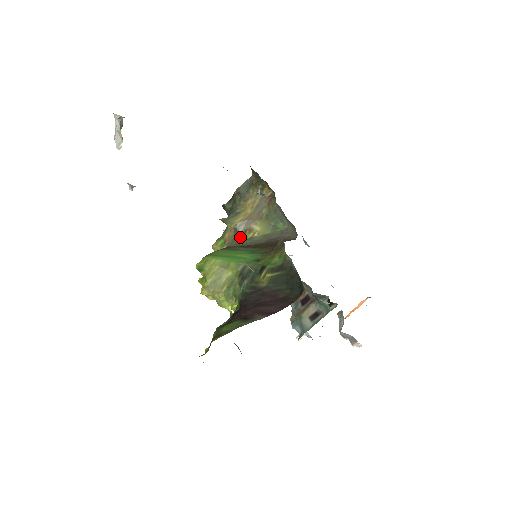
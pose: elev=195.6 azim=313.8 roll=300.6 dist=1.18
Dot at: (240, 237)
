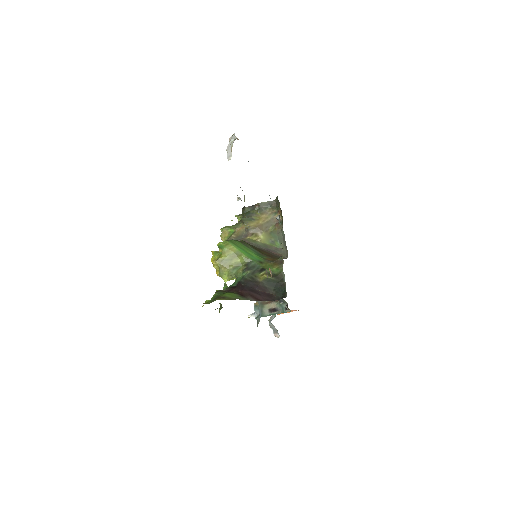
Dot at: (248, 236)
